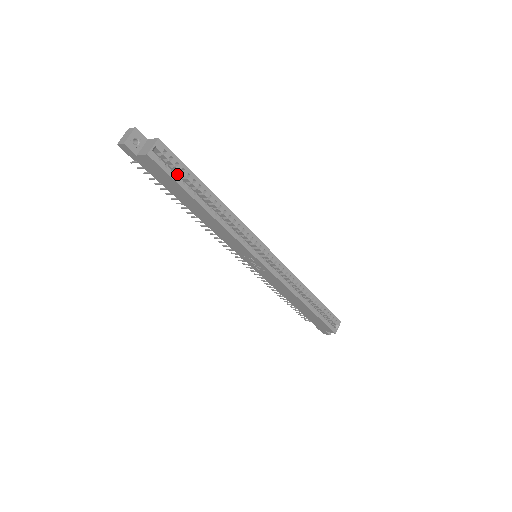
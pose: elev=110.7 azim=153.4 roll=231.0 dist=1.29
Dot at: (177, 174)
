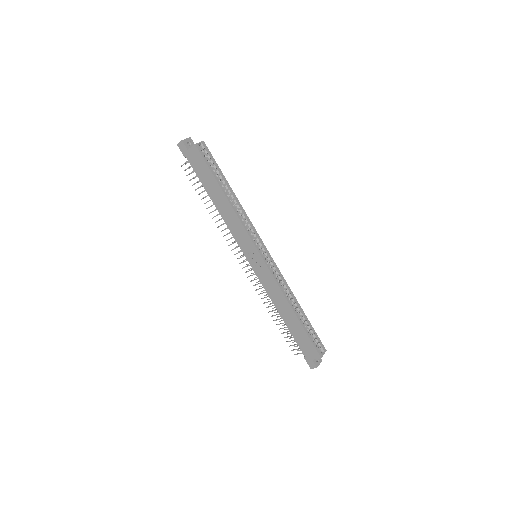
Dot at: occluded
